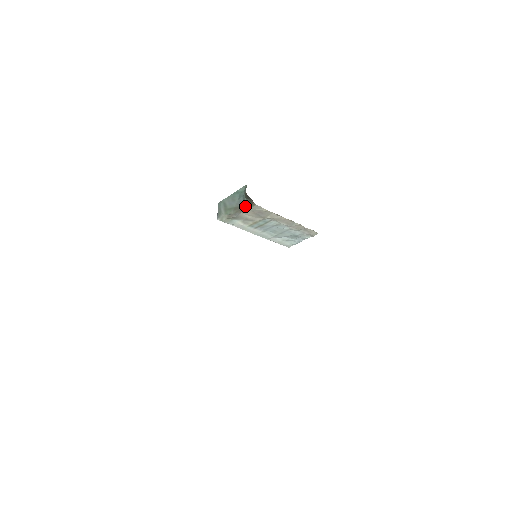
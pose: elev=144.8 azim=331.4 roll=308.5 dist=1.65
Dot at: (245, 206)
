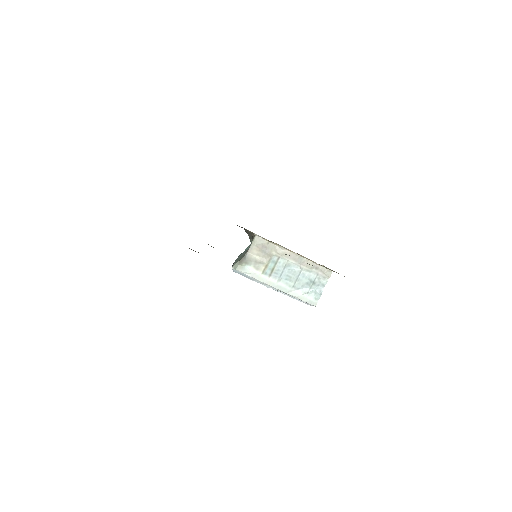
Dot at: (250, 246)
